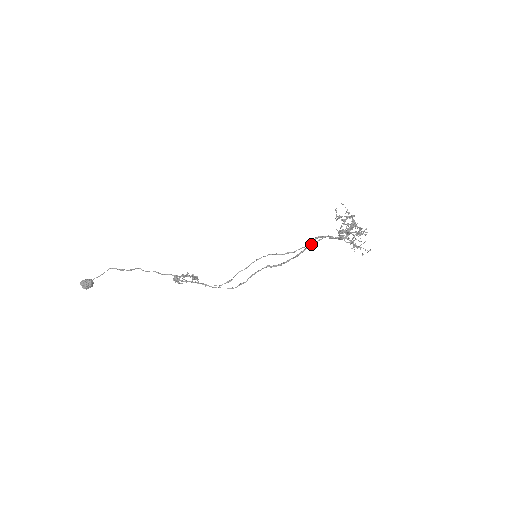
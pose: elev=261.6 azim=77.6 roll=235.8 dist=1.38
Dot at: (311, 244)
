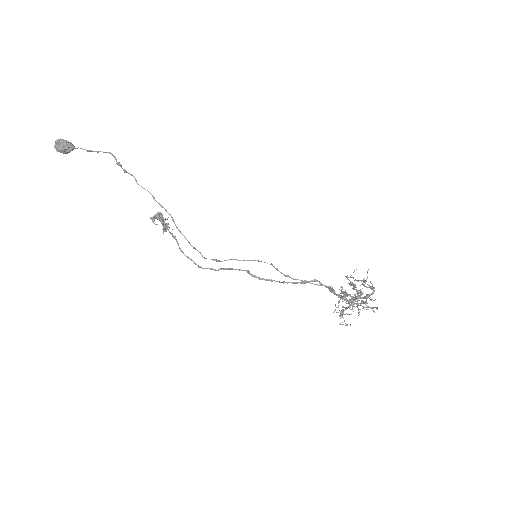
Dot at: (317, 284)
